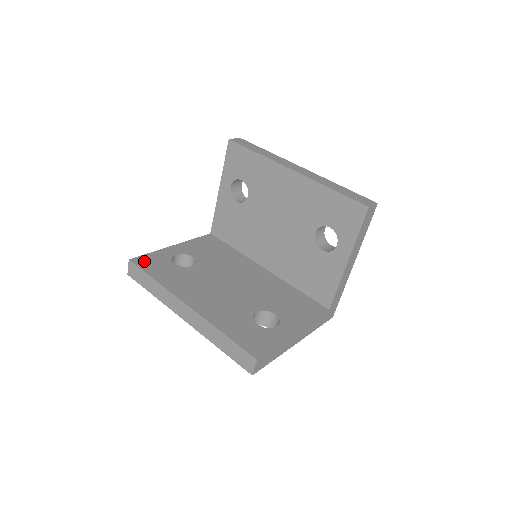
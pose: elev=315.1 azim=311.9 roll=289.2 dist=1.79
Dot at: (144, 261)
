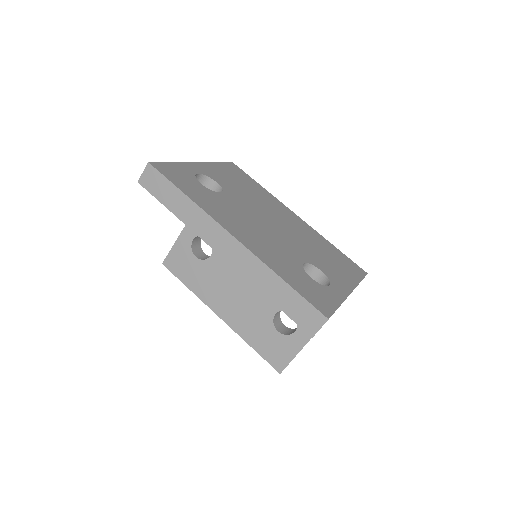
Dot at: (173, 262)
